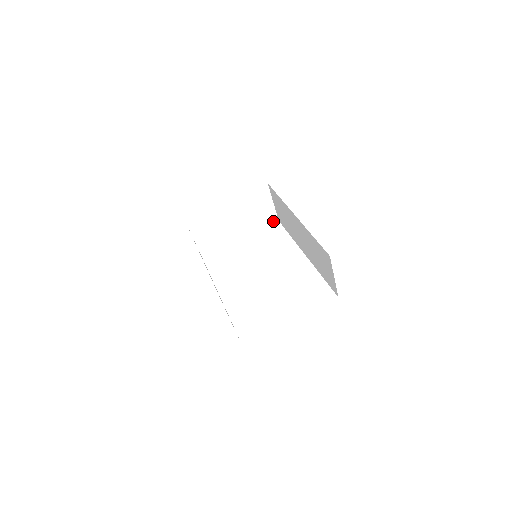
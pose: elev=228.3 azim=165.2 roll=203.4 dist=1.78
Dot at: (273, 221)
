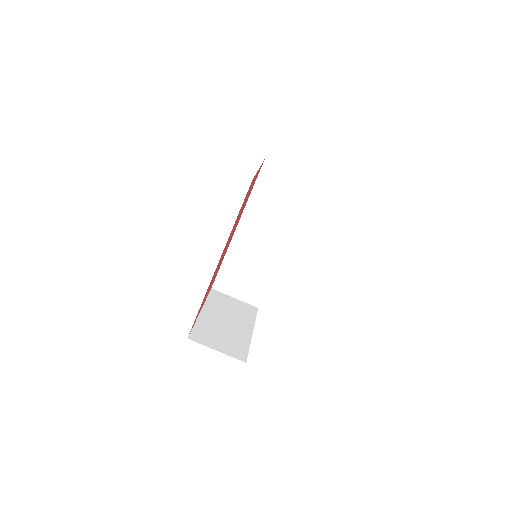
Dot at: (255, 310)
